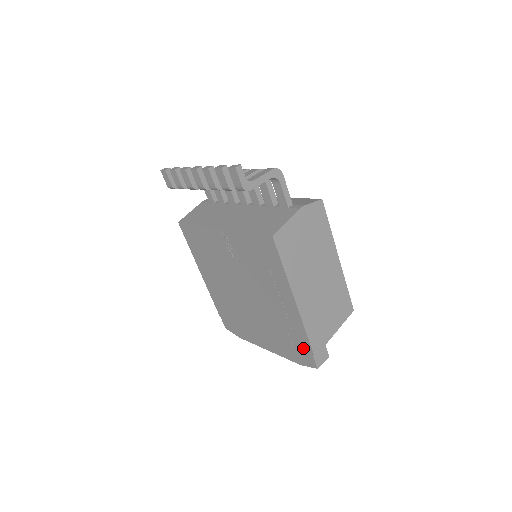
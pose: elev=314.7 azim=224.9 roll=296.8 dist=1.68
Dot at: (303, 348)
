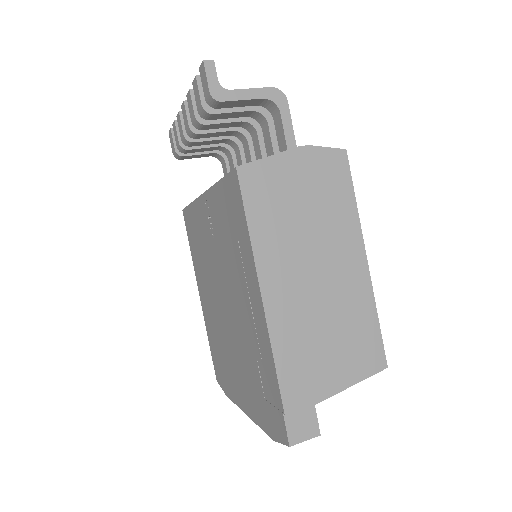
Dot at: (274, 400)
